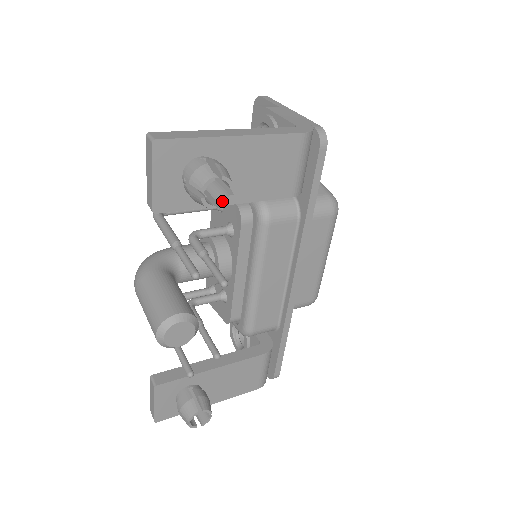
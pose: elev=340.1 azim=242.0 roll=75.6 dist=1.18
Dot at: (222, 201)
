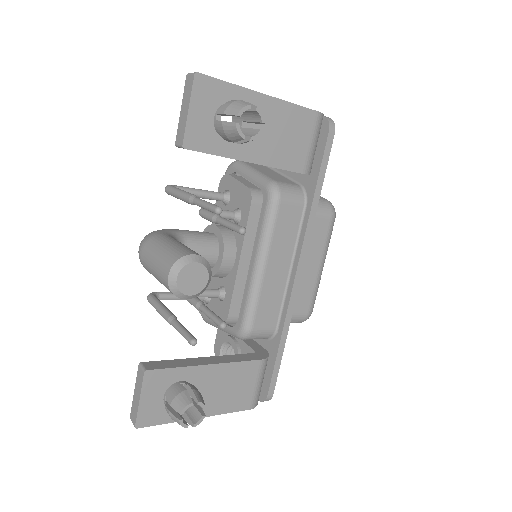
Dot at: (252, 135)
